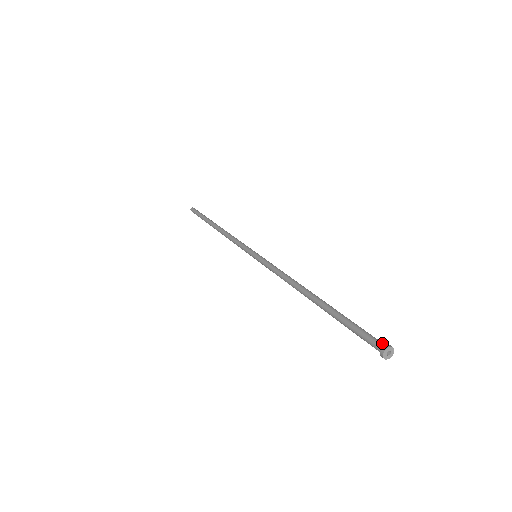
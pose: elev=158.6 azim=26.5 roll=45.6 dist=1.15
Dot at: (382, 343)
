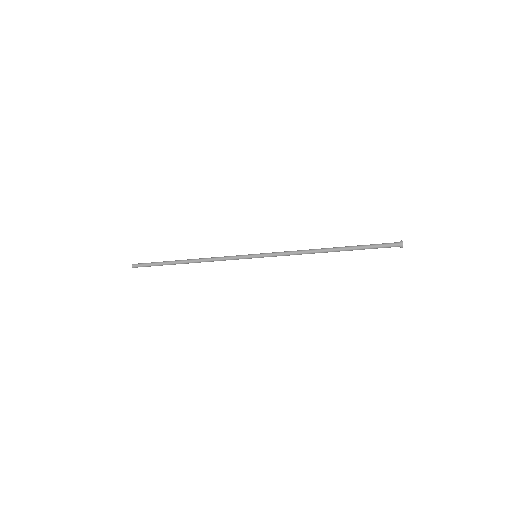
Dot at: (396, 244)
